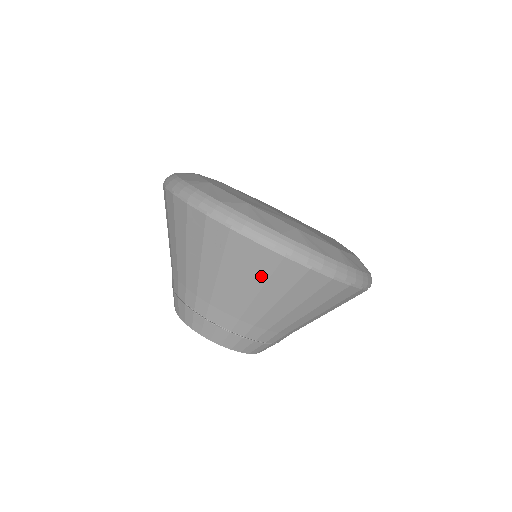
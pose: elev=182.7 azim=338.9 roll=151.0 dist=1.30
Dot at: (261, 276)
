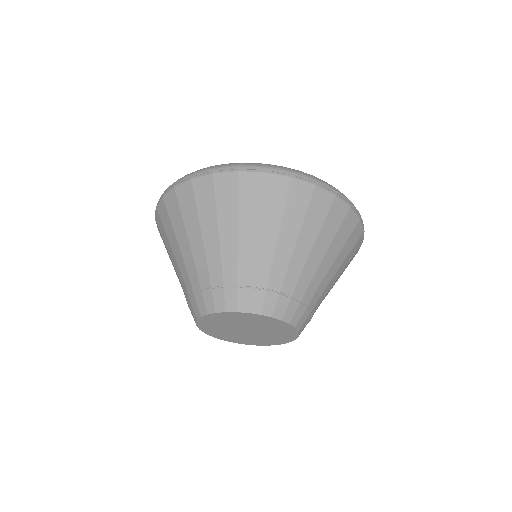
Dot at: (318, 220)
